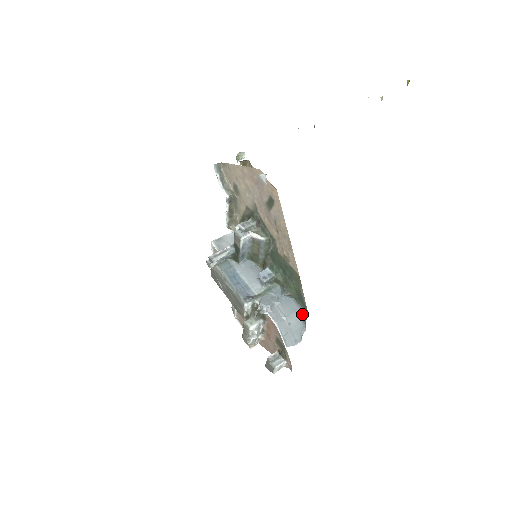
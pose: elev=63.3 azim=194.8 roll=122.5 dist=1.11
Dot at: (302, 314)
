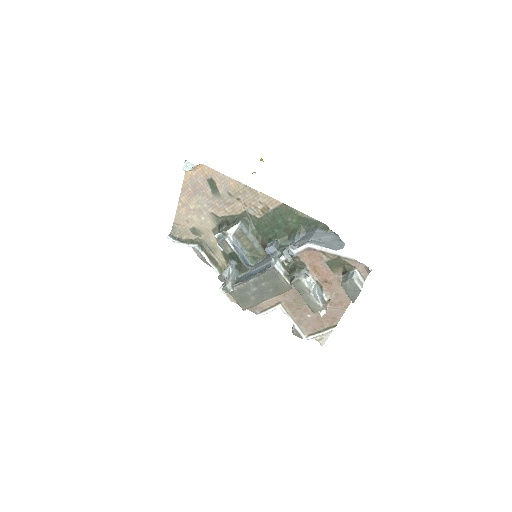
Dot at: (322, 230)
